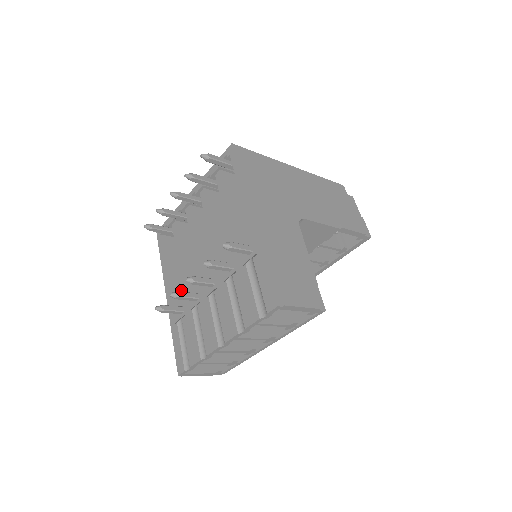
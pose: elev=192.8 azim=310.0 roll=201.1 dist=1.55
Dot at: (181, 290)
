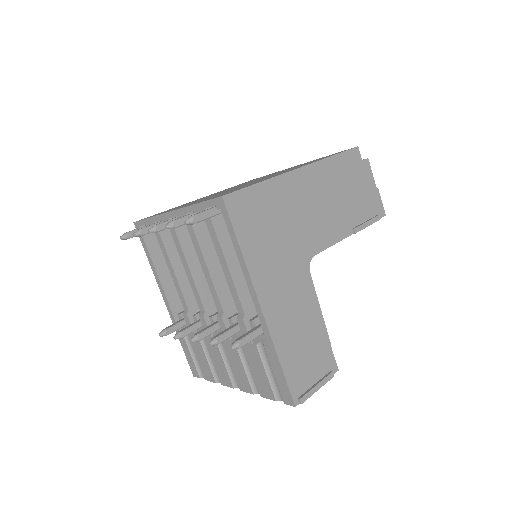
Dot at: occluded
